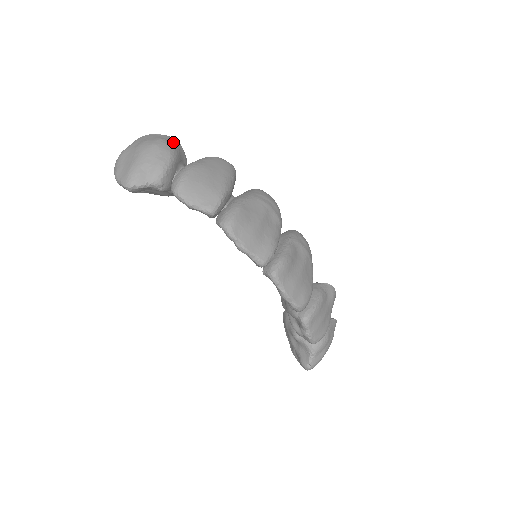
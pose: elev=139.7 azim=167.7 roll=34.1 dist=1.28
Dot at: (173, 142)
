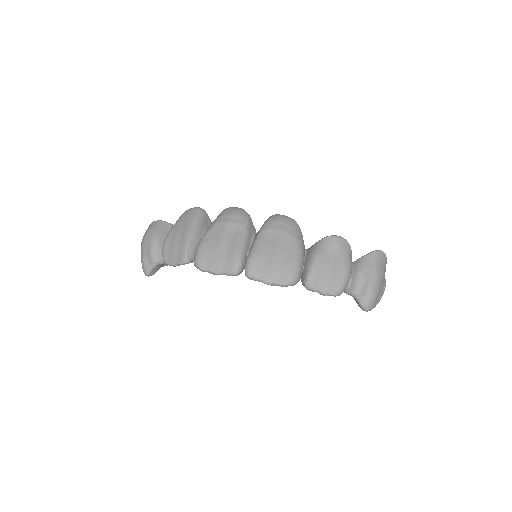
Dot at: (156, 225)
